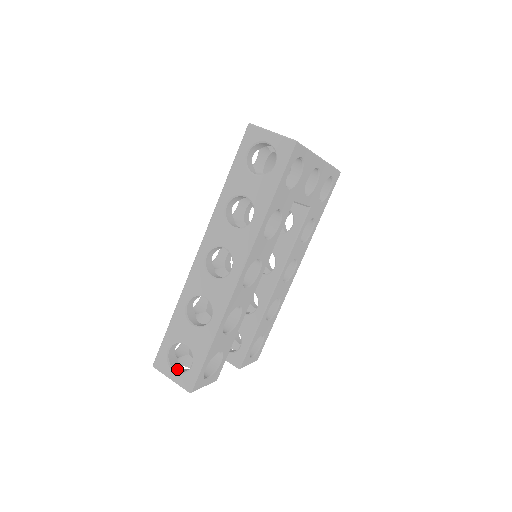
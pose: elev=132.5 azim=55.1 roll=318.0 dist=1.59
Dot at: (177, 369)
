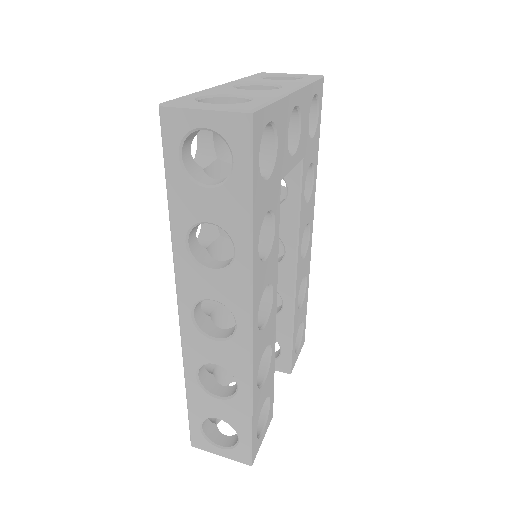
Dot at: (222, 442)
